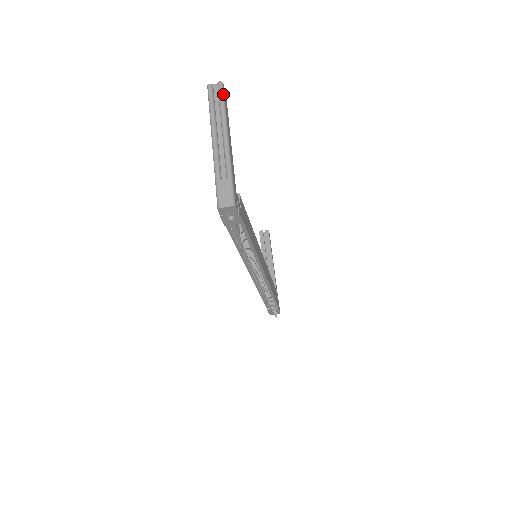
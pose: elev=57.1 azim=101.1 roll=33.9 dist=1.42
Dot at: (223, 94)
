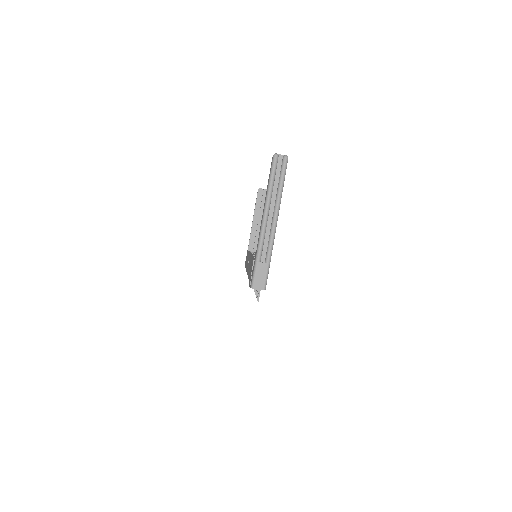
Dot at: (285, 172)
